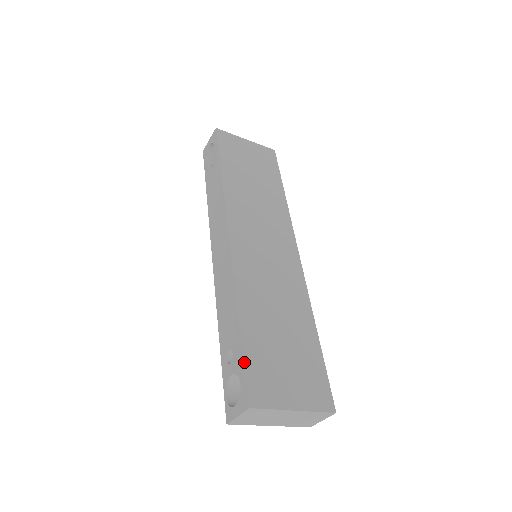
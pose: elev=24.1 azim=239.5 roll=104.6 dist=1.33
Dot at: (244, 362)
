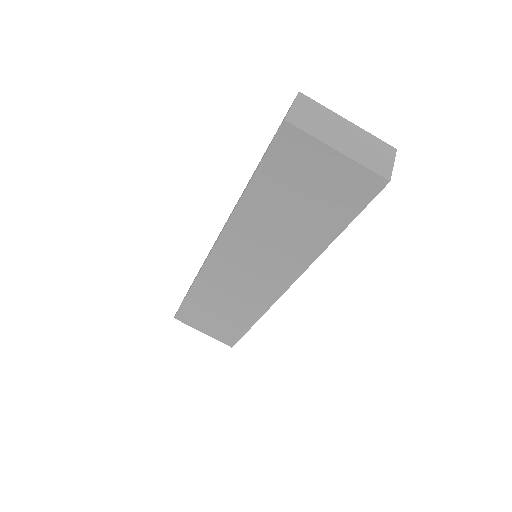
Dot at: occluded
